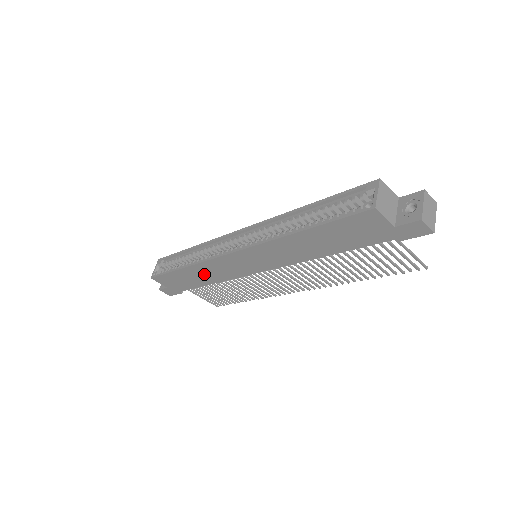
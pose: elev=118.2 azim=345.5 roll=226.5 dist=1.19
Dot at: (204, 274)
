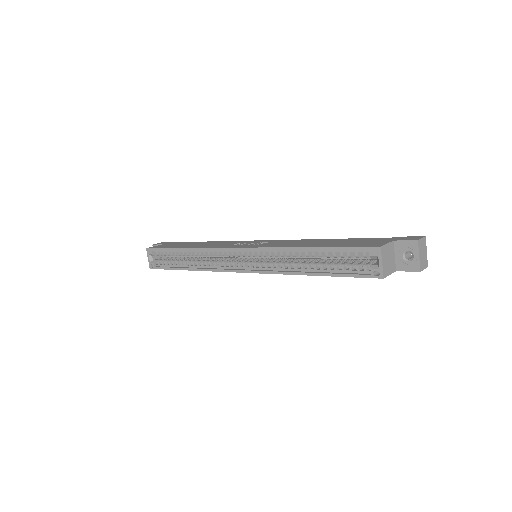
Dot at: occluded
